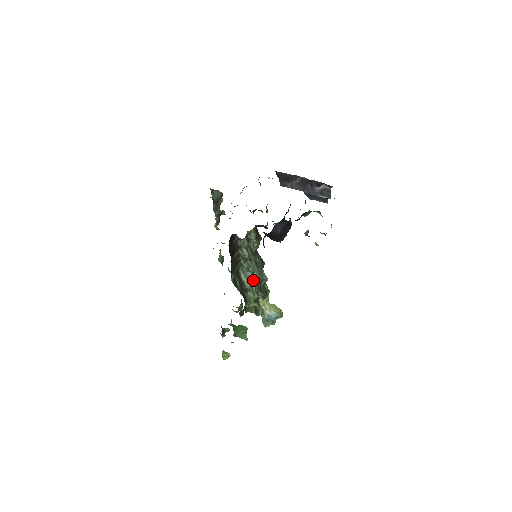
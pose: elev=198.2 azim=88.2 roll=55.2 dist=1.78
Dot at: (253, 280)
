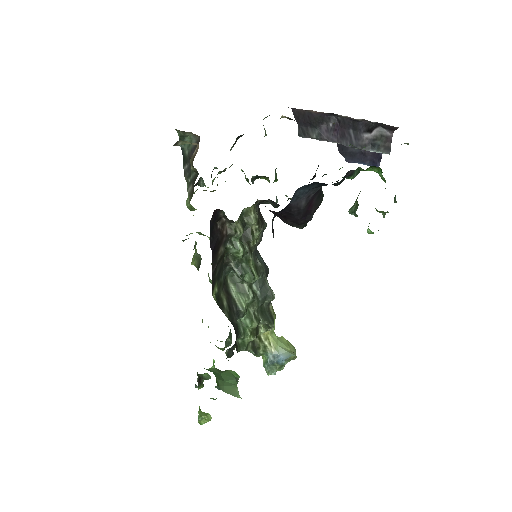
Dot at: (250, 297)
